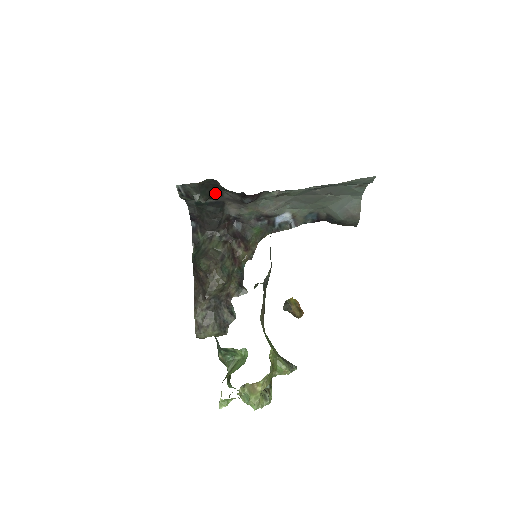
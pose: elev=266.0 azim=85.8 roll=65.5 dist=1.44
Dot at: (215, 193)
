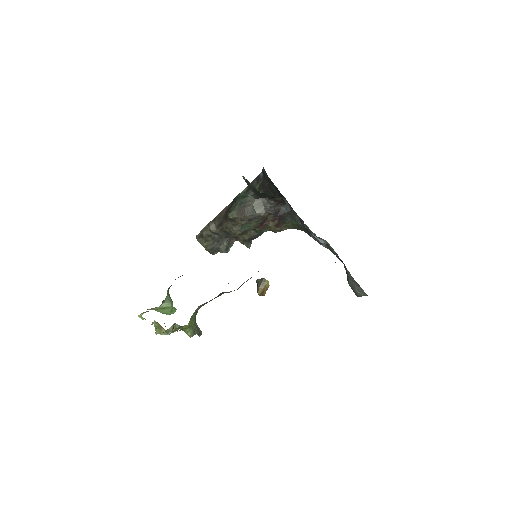
Dot at: occluded
